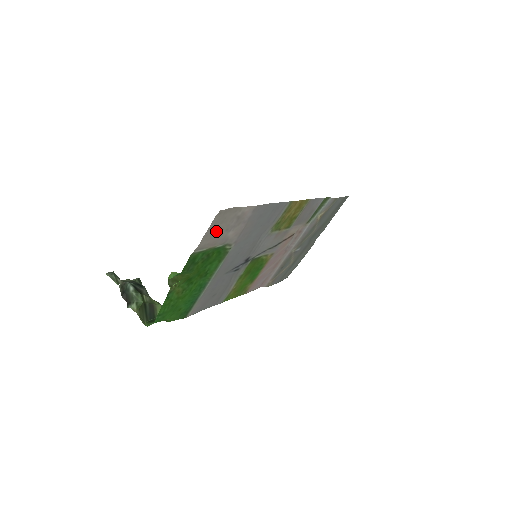
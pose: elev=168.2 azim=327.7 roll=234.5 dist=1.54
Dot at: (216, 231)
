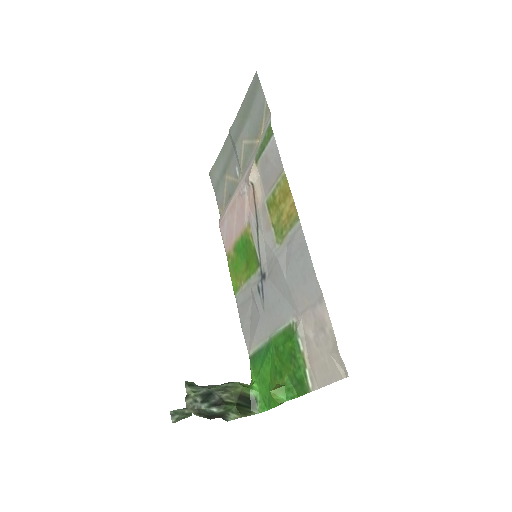
Dot at: (322, 365)
